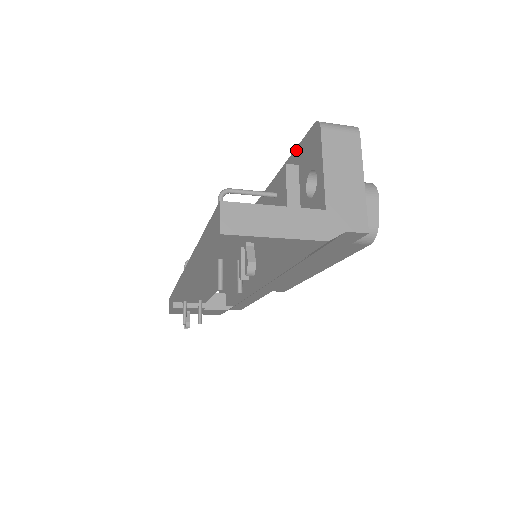
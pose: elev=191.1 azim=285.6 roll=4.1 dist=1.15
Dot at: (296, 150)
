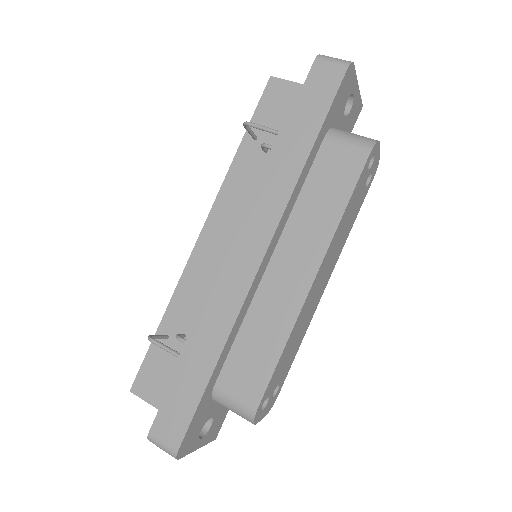
Dot at: (168, 391)
